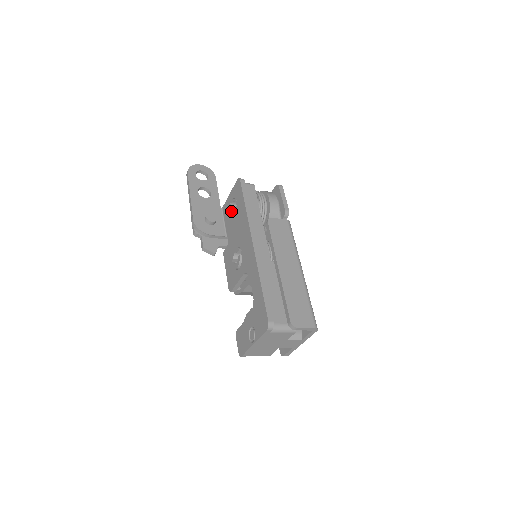
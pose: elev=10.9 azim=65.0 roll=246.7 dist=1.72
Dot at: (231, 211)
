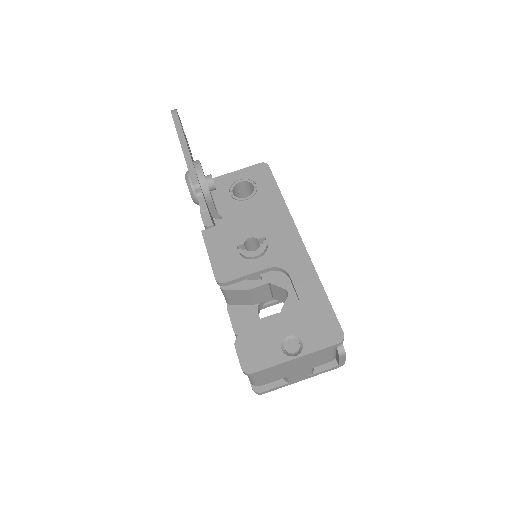
Dot at: (233, 190)
